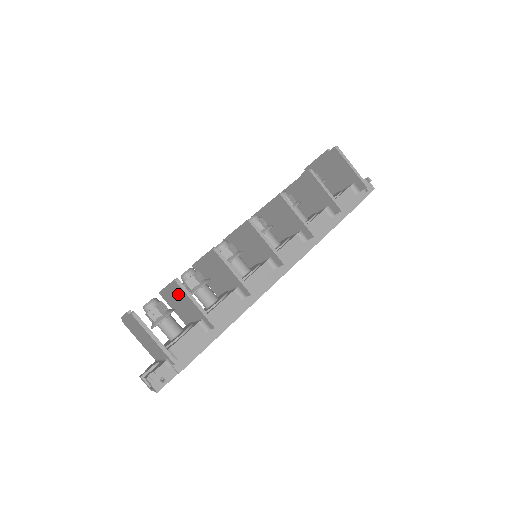
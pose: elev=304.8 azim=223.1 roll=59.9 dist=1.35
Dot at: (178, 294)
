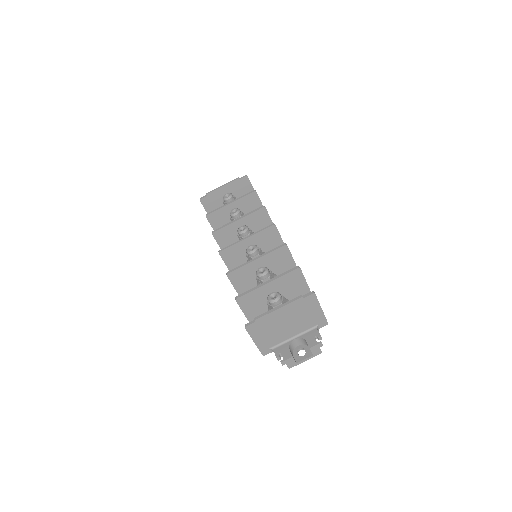
Dot at: (286, 283)
